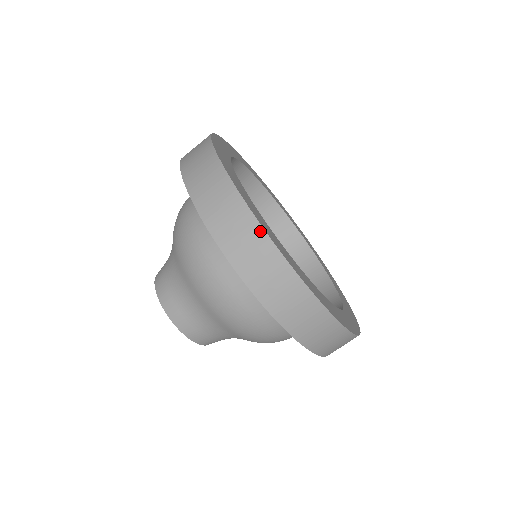
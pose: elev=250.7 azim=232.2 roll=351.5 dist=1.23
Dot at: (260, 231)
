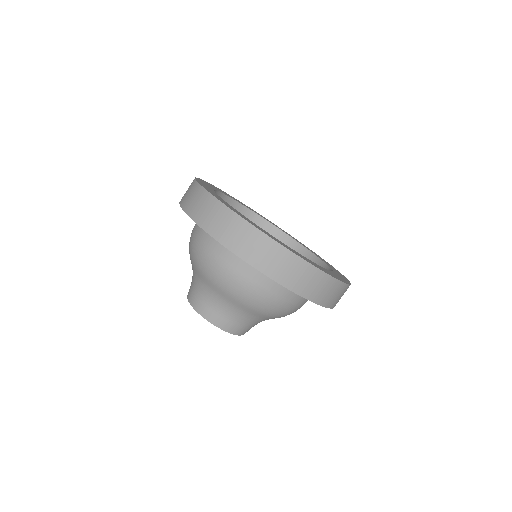
Dot at: (247, 225)
